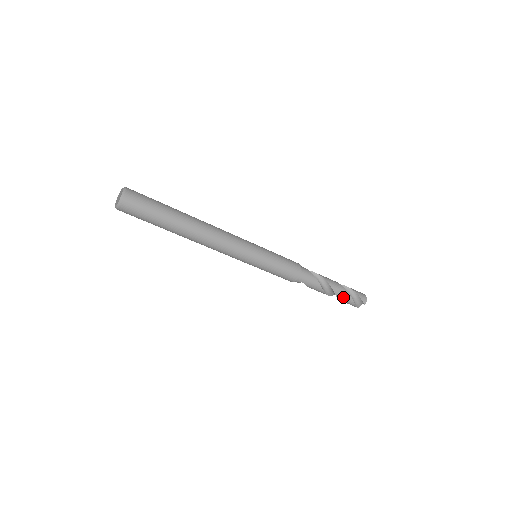
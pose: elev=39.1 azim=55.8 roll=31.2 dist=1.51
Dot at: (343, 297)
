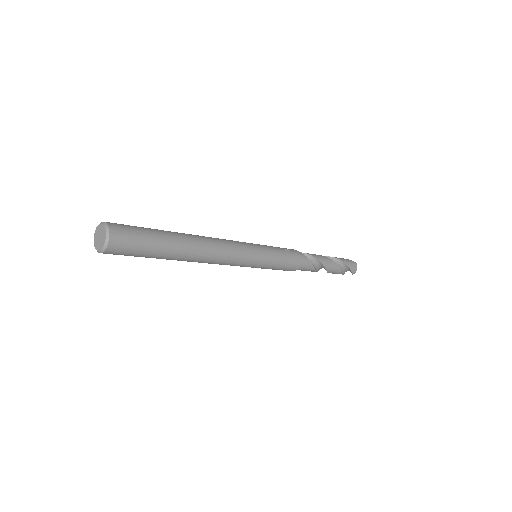
Dot at: (334, 273)
